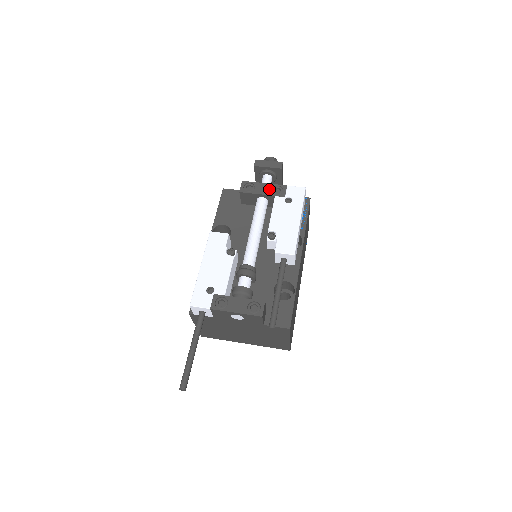
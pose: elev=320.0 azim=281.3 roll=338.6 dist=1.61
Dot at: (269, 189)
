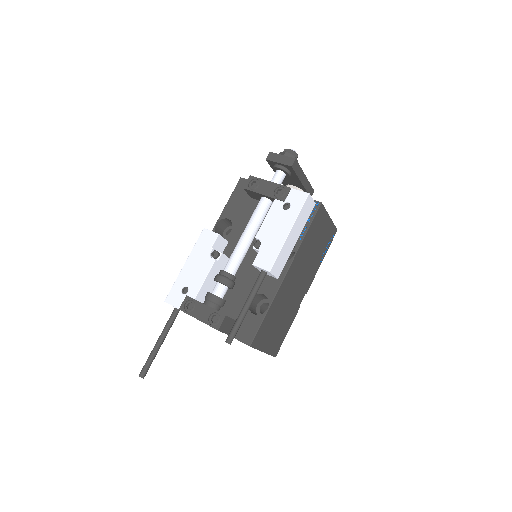
Dot at: (272, 189)
